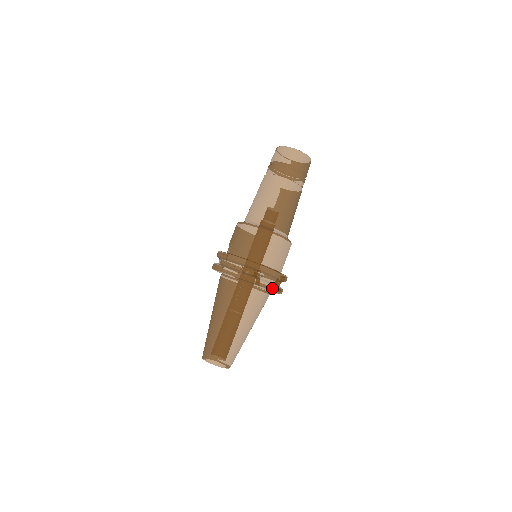
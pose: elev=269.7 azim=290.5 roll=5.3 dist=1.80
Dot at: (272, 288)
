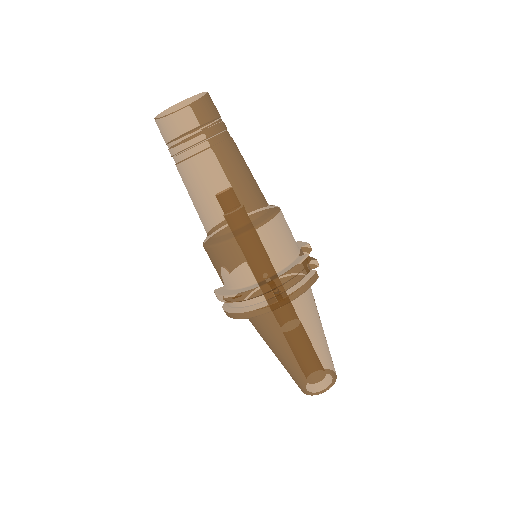
Dot at: (300, 292)
